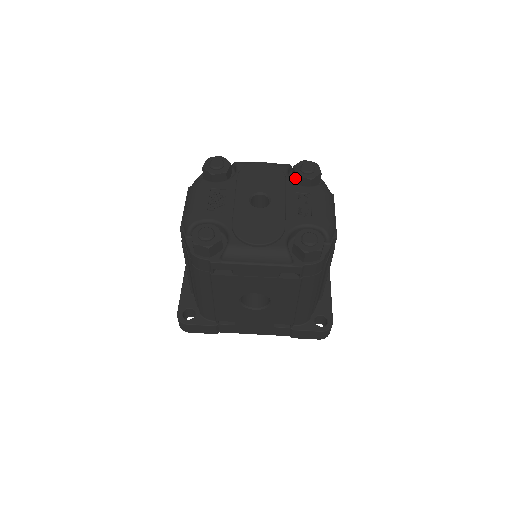
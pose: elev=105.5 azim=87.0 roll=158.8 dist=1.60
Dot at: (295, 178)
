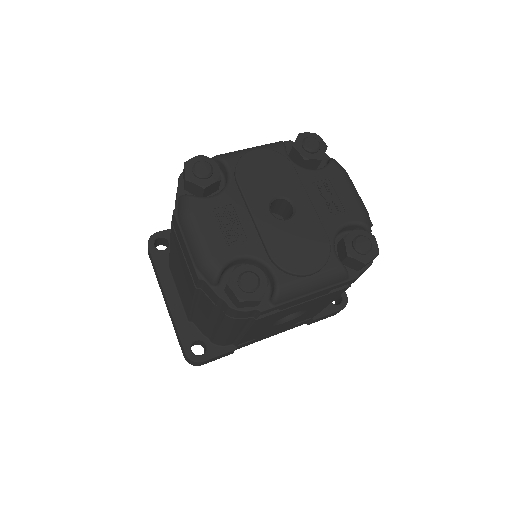
Dot at: (299, 160)
